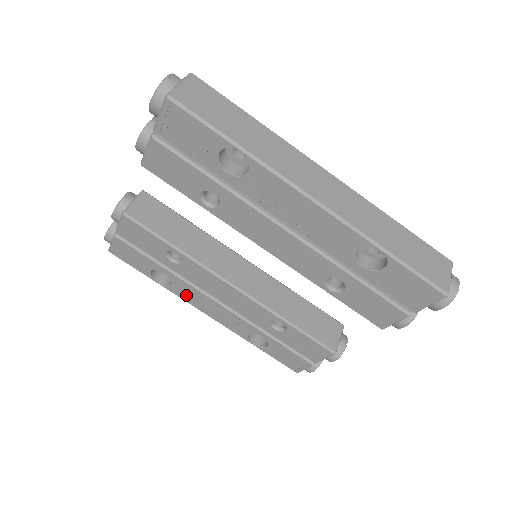
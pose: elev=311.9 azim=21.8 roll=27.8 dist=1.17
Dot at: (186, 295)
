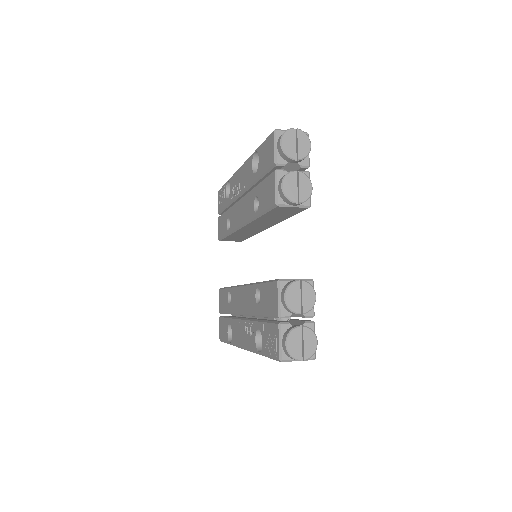
Dot at: (236, 336)
